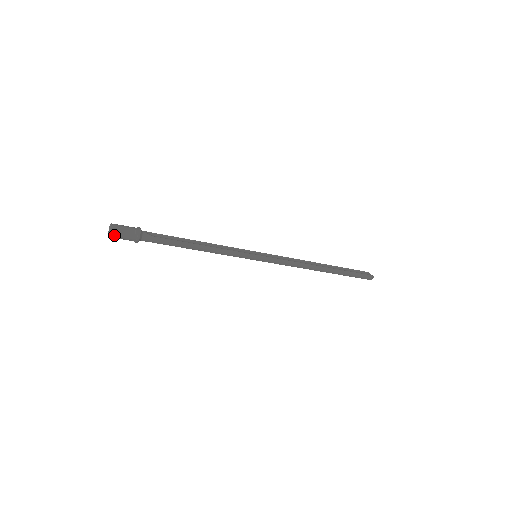
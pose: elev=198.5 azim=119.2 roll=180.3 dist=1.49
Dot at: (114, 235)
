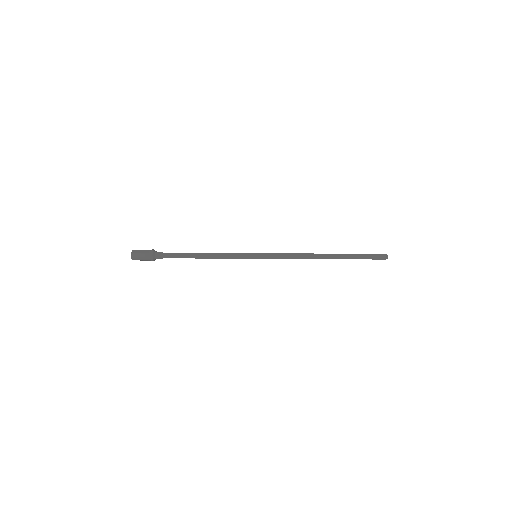
Dot at: (134, 256)
